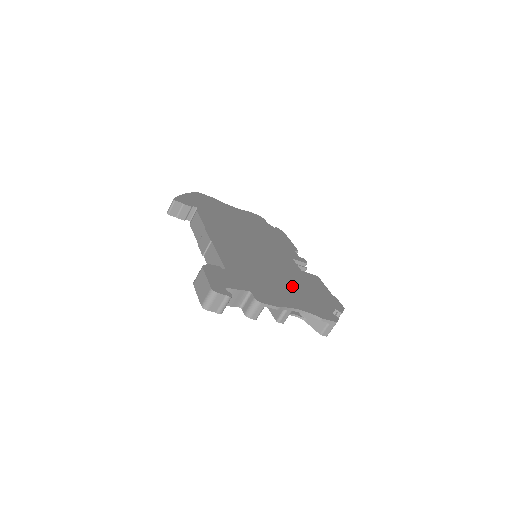
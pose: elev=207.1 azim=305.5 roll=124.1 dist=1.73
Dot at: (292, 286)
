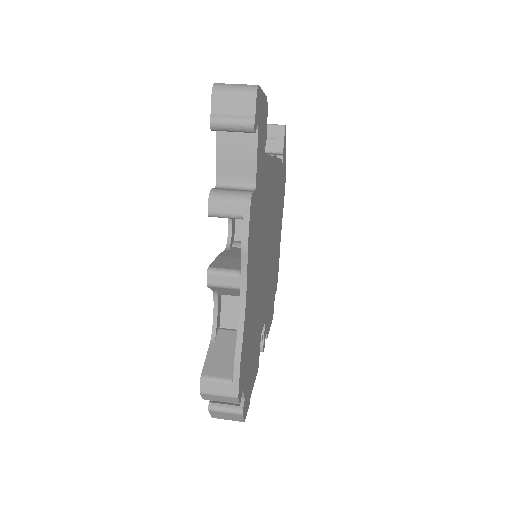
Dot at: (256, 302)
